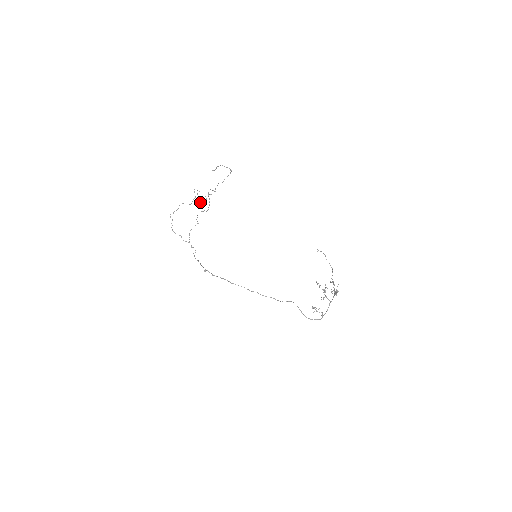
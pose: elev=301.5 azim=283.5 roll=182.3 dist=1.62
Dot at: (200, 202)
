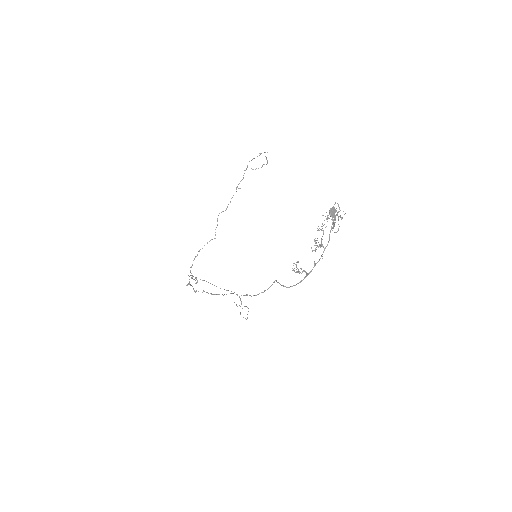
Dot at: occluded
